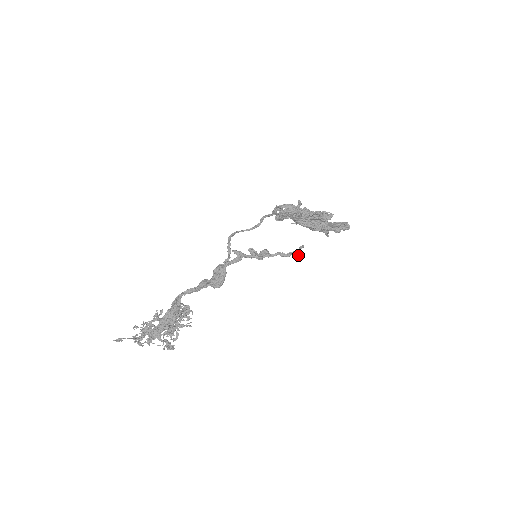
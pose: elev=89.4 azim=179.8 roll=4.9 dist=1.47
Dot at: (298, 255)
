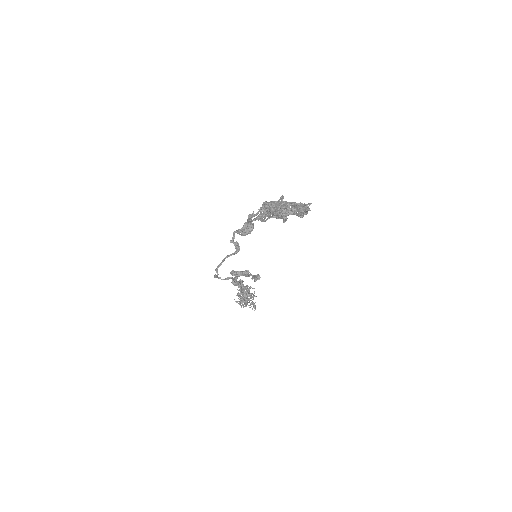
Dot at: occluded
